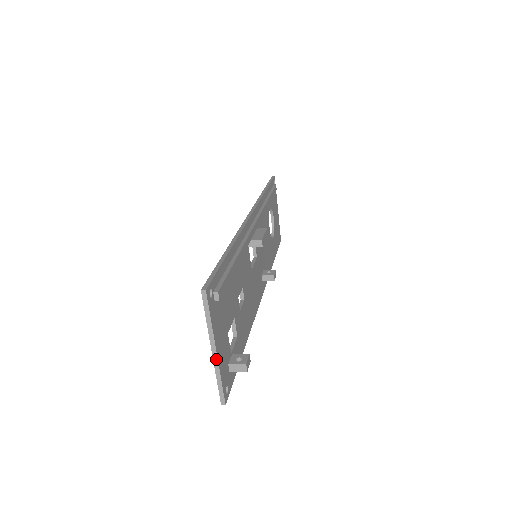
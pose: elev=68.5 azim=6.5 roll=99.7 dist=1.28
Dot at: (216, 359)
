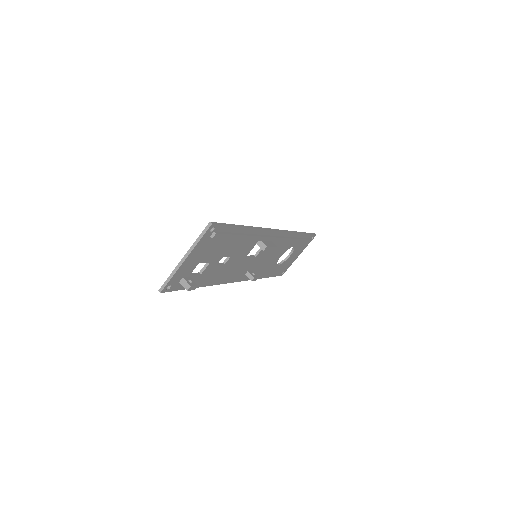
Dot at: (181, 264)
